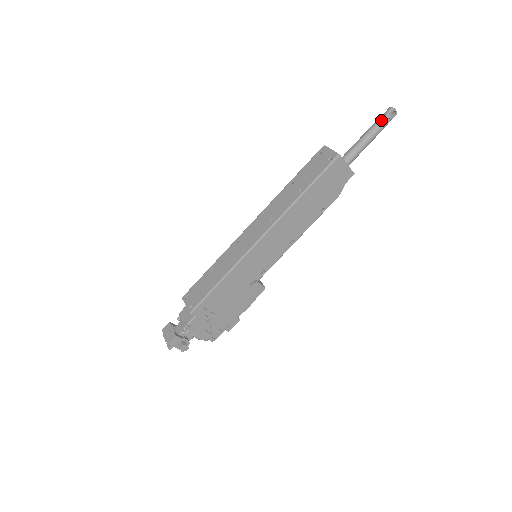
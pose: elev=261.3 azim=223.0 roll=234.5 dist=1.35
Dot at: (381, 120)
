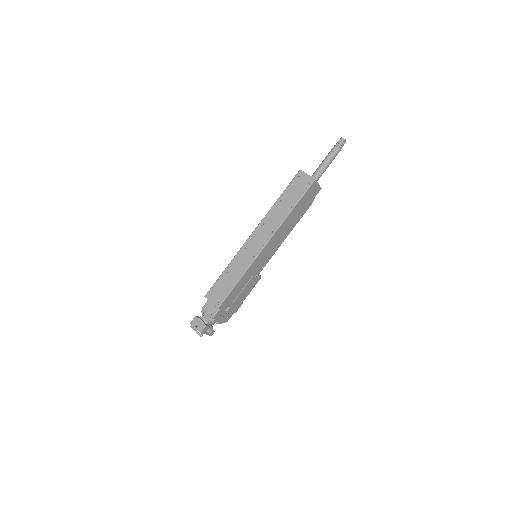
Dot at: (337, 148)
